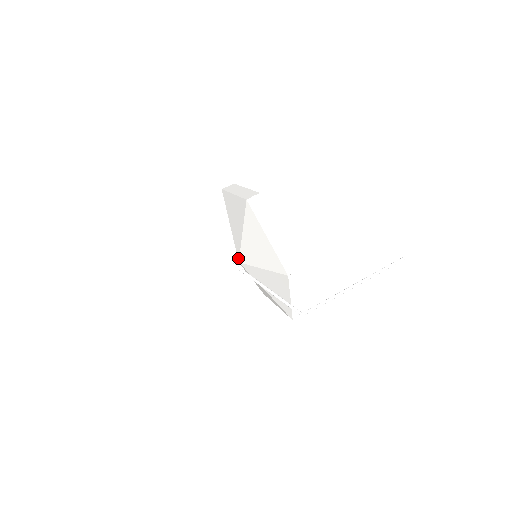
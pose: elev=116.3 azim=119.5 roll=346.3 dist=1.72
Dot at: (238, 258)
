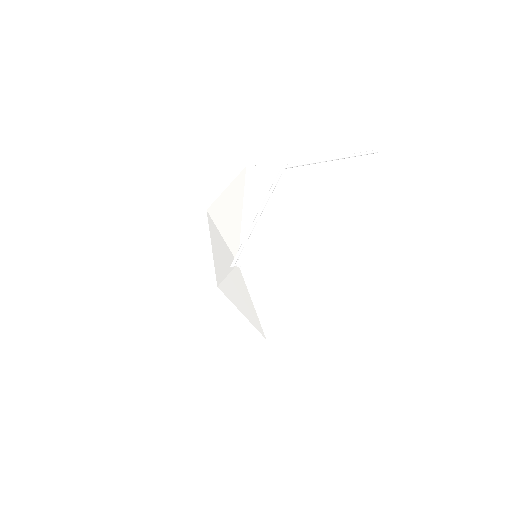
Dot at: occluded
